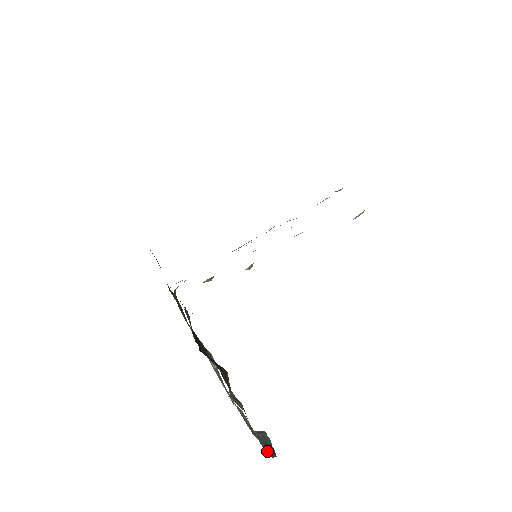
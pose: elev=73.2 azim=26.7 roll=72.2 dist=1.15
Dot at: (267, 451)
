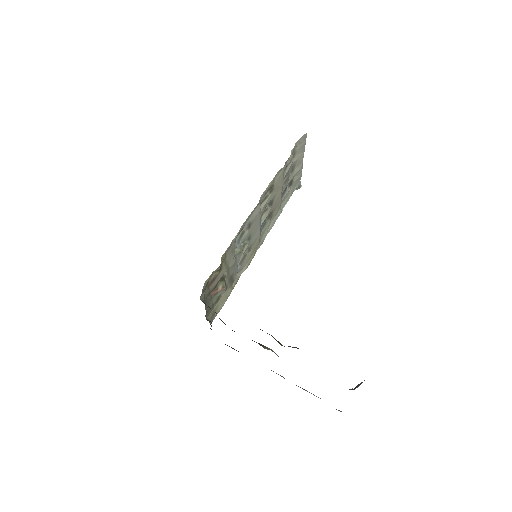
Dot at: occluded
